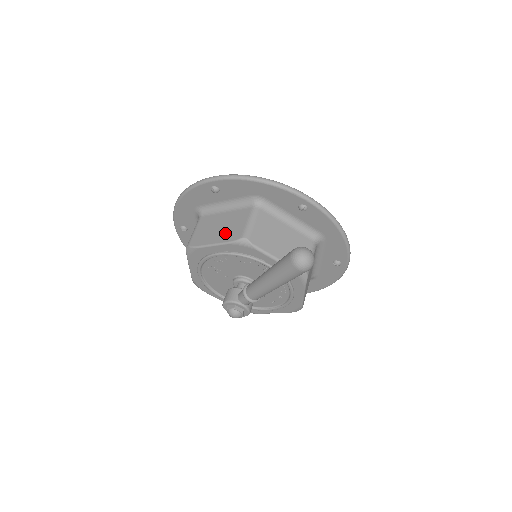
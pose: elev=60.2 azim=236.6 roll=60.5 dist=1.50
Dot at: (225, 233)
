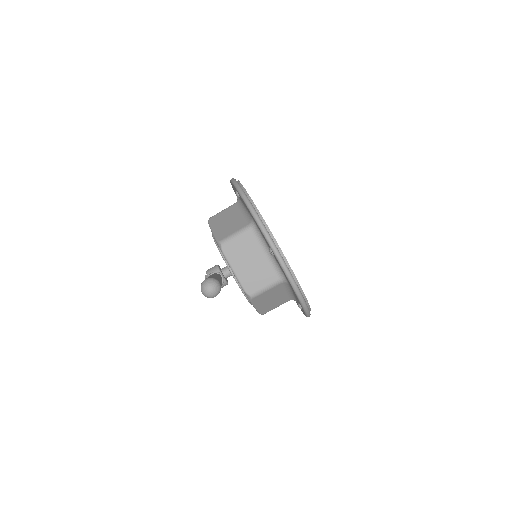
Dot at: (222, 229)
